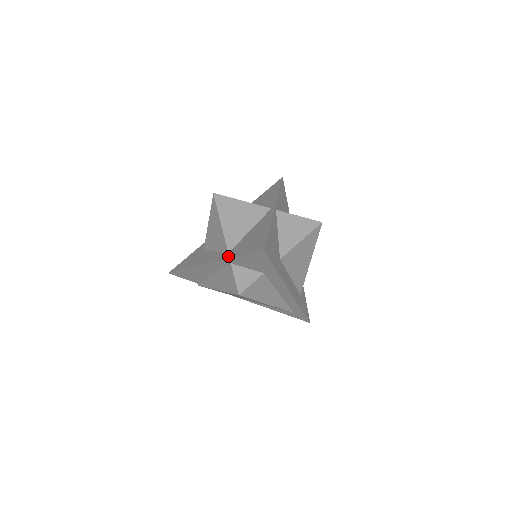
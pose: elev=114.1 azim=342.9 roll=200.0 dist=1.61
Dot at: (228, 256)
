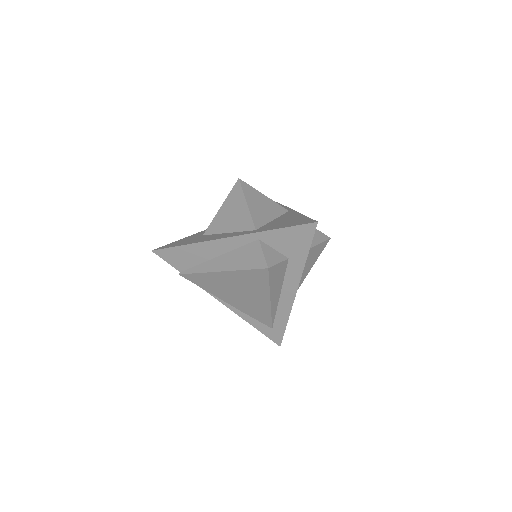
Dot at: (259, 230)
